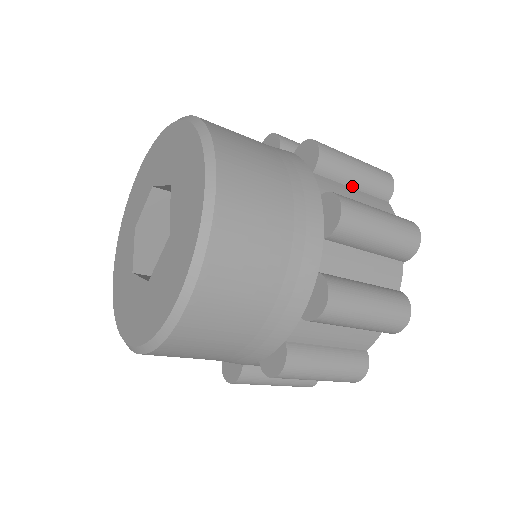
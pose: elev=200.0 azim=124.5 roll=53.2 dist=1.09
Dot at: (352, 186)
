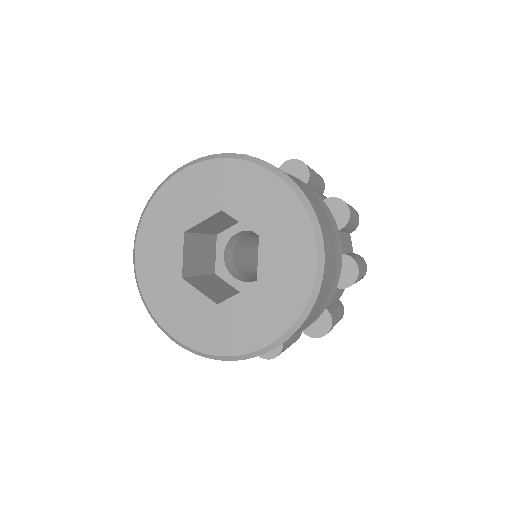
Dot at: (345, 231)
